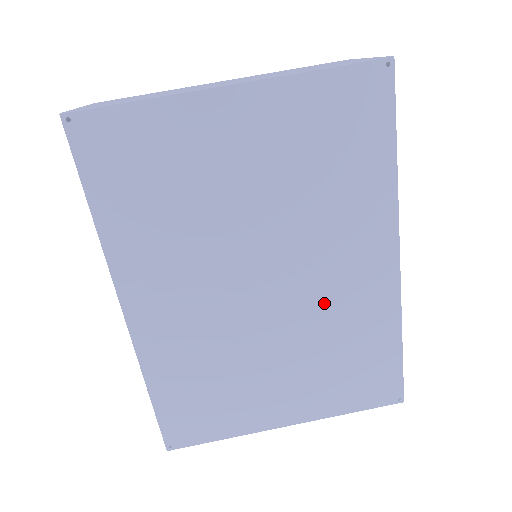
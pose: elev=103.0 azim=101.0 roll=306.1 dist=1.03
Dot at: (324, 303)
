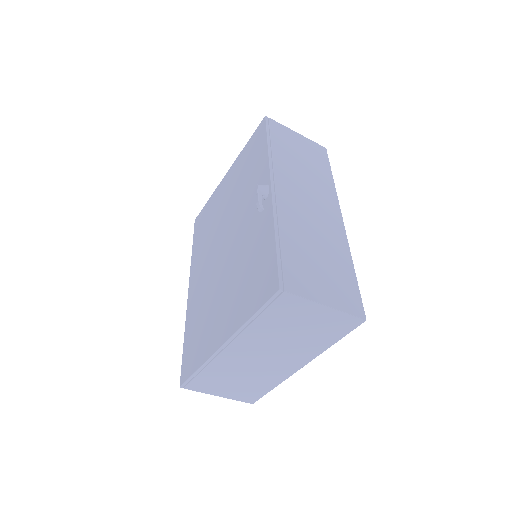
Dot at: occluded
